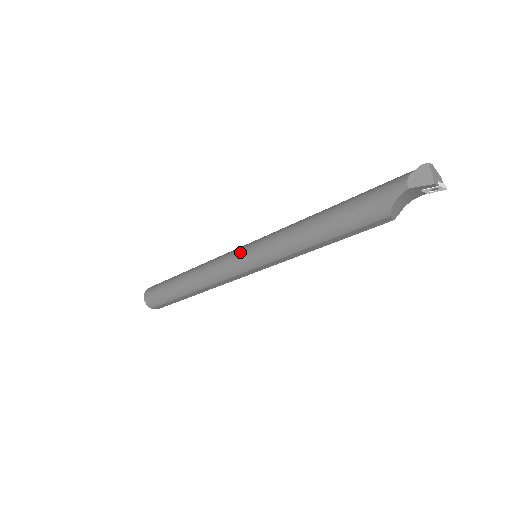
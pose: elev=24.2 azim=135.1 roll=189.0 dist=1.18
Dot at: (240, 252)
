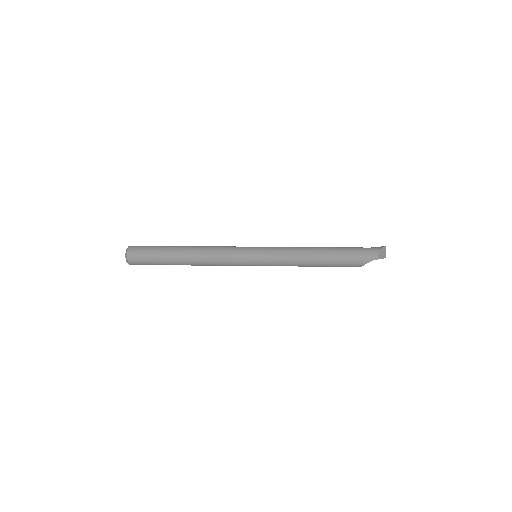
Dot at: (250, 253)
